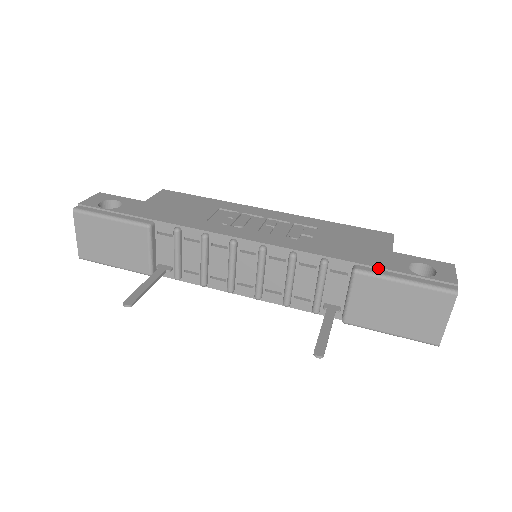
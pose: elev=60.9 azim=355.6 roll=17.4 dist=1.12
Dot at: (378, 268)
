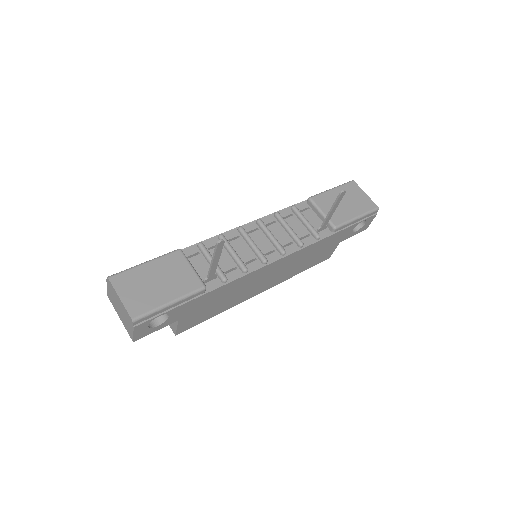
Dot at: occluded
